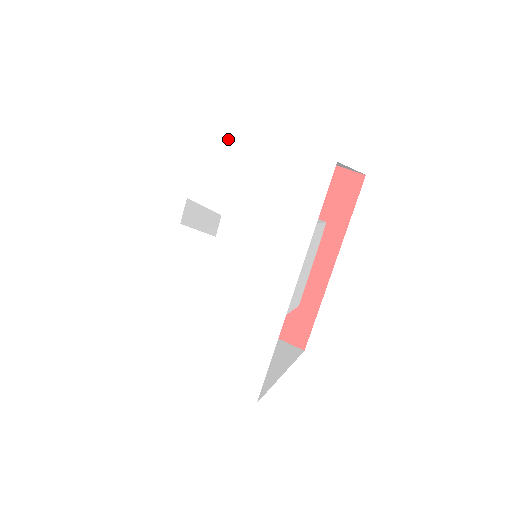
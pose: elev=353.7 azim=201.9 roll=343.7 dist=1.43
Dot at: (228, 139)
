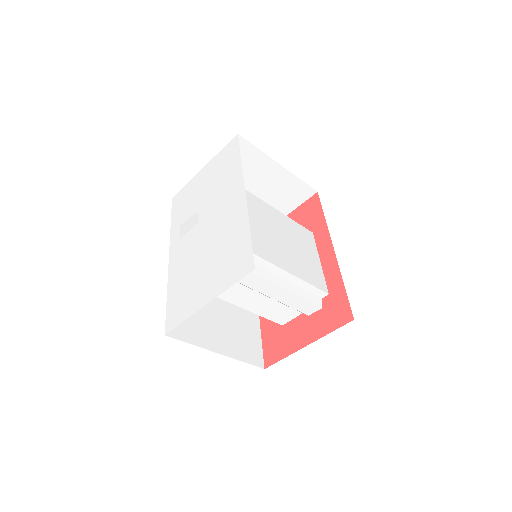
Dot at: (191, 184)
